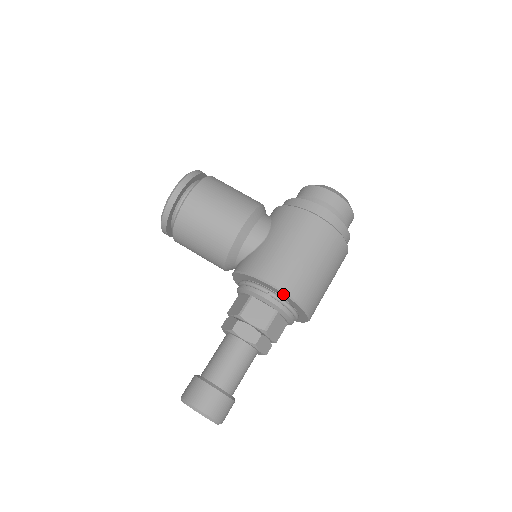
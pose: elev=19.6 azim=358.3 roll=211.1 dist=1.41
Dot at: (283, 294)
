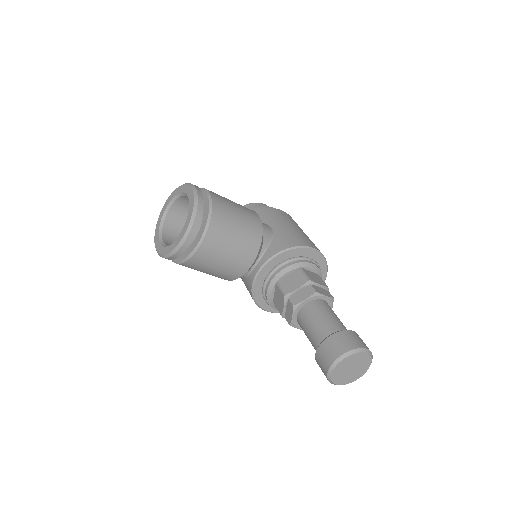
Dot at: (320, 256)
